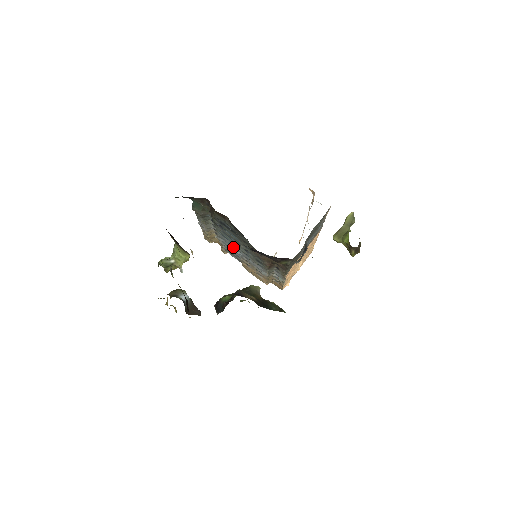
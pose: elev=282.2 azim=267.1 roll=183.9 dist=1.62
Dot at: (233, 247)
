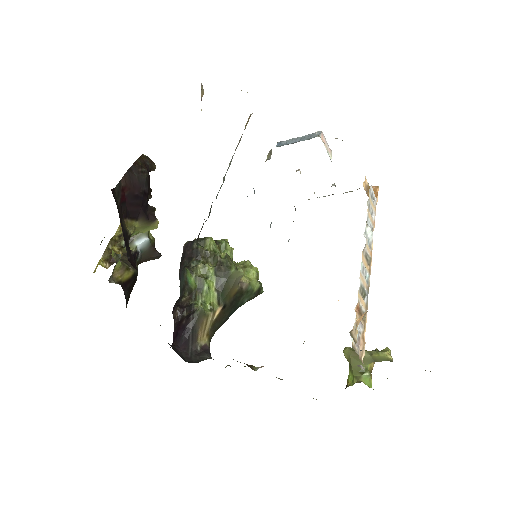
Dot at: occluded
